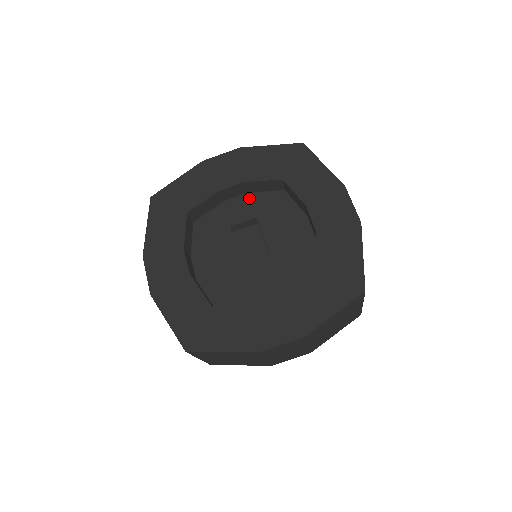
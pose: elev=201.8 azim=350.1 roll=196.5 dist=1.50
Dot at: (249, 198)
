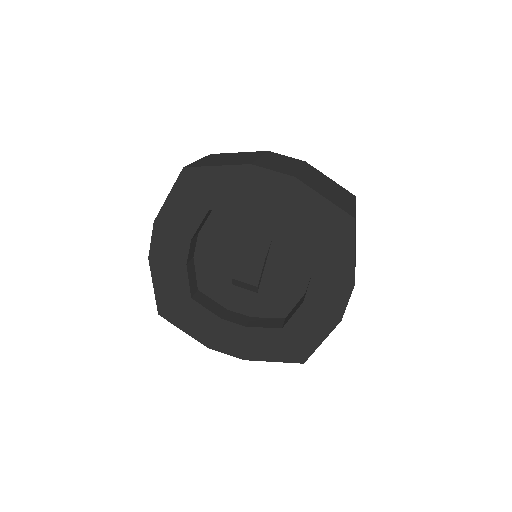
Dot at: (277, 218)
